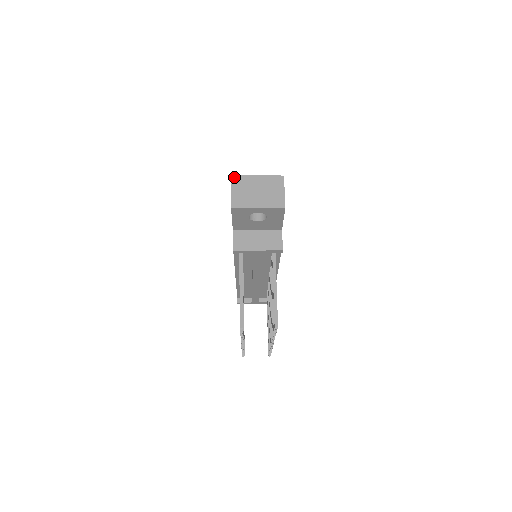
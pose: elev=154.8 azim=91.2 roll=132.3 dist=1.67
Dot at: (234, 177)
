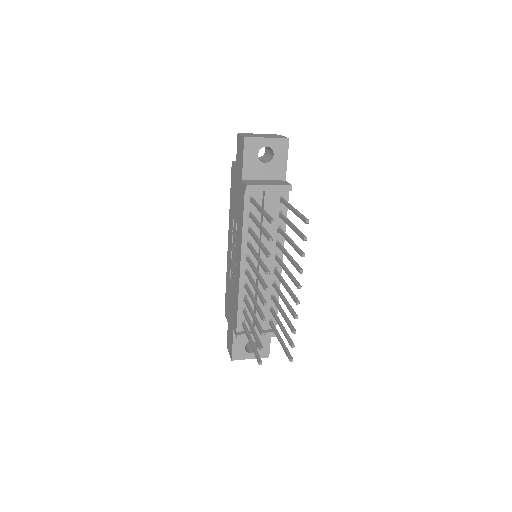
Dot at: (240, 133)
